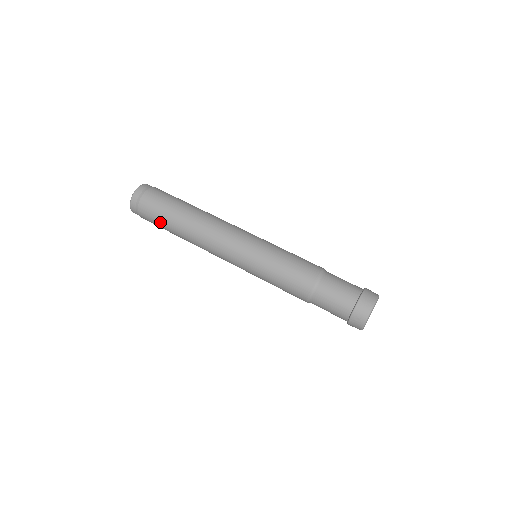
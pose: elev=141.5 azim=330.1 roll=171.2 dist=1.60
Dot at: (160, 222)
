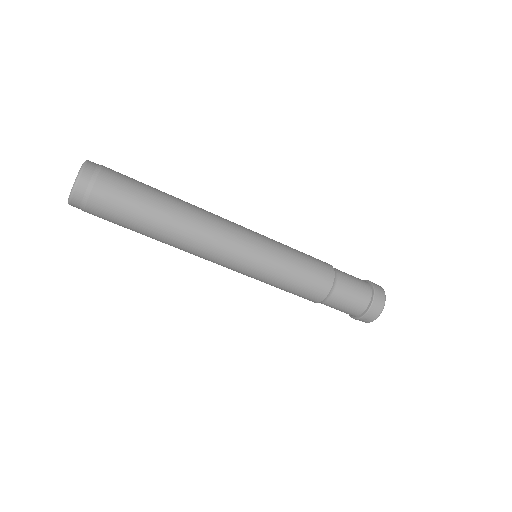
Dot at: (125, 226)
